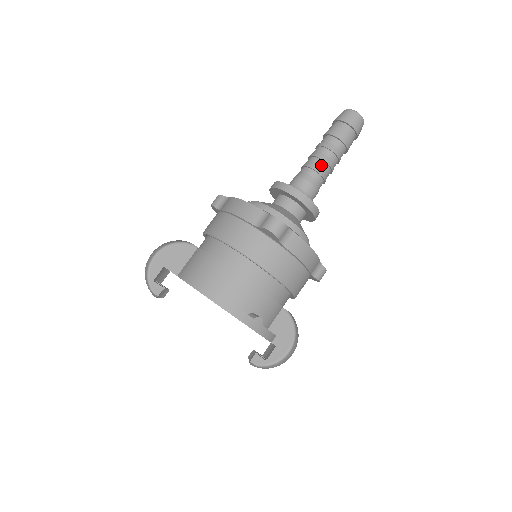
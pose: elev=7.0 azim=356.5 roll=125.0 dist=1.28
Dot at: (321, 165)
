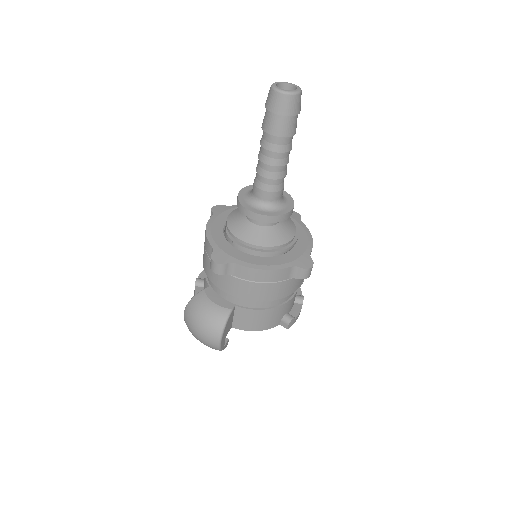
Dot at: (285, 169)
